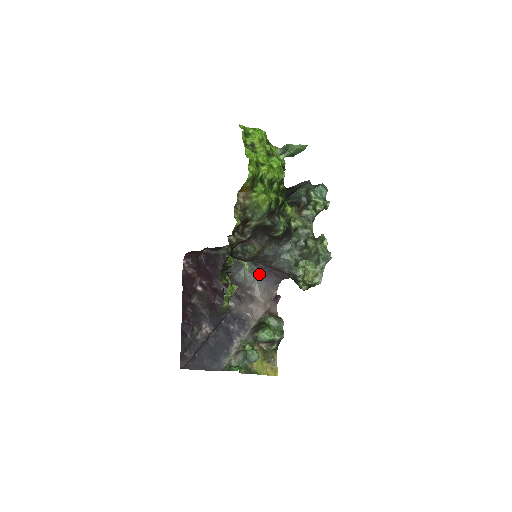
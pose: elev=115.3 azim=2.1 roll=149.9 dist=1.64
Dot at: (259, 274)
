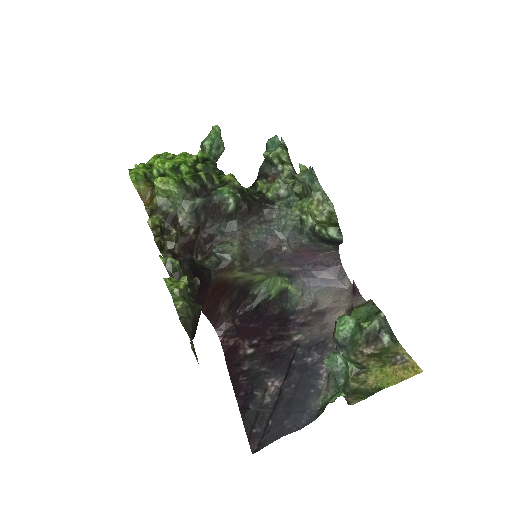
Dot at: (308, 282)
